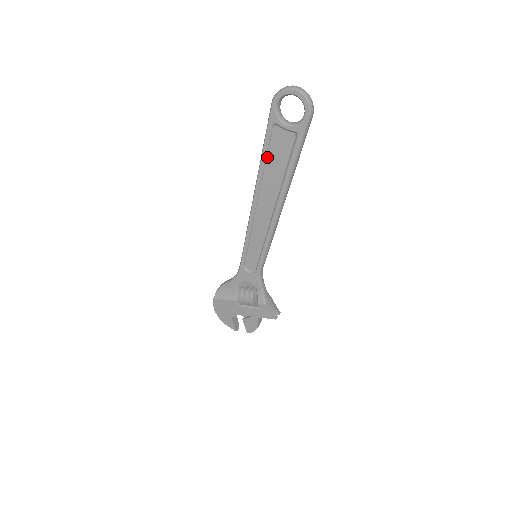
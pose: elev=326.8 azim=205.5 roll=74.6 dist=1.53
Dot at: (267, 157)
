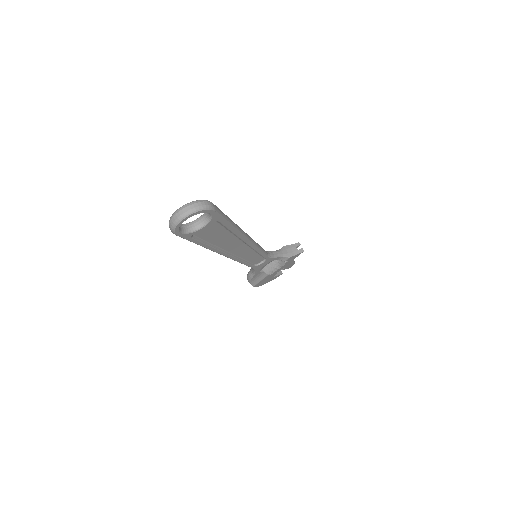
Dot at: (207, 243)
